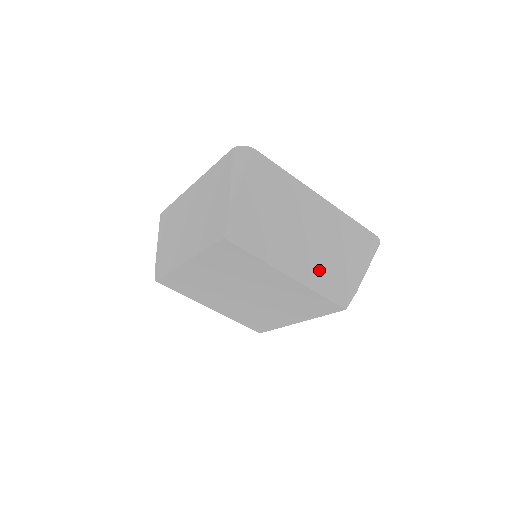
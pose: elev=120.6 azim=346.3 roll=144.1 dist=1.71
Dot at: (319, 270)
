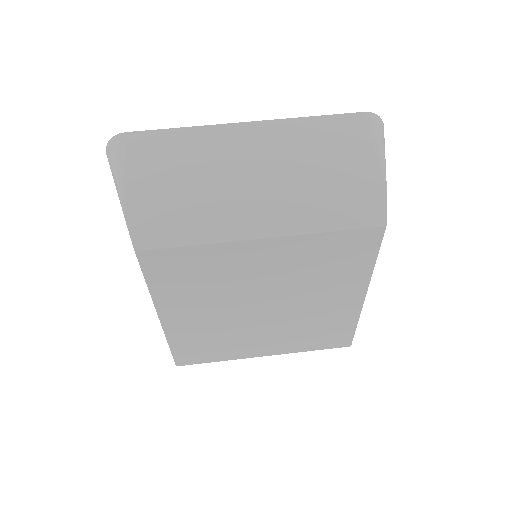
Dot at: occluded
